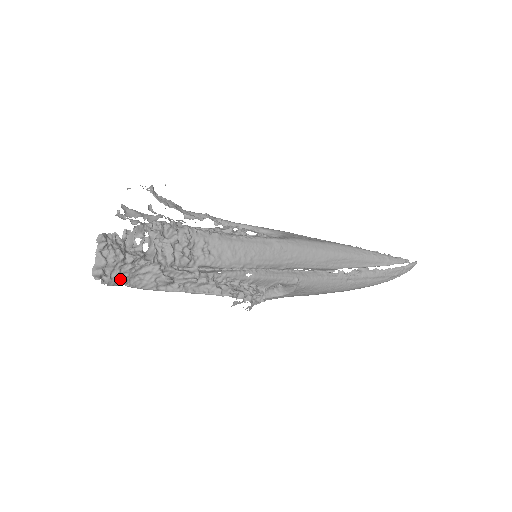
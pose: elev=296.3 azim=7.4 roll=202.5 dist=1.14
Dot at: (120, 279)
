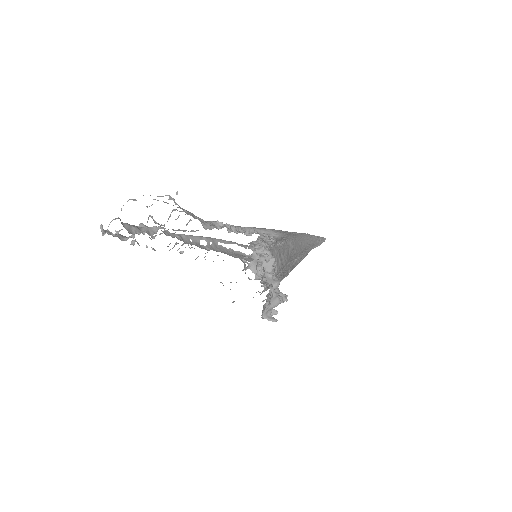
Dot at: (262, 314)
